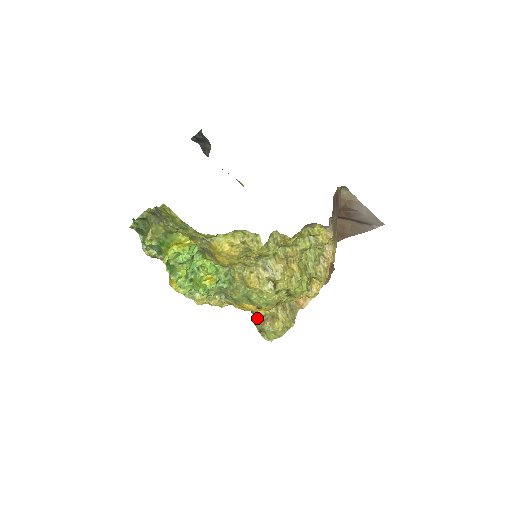
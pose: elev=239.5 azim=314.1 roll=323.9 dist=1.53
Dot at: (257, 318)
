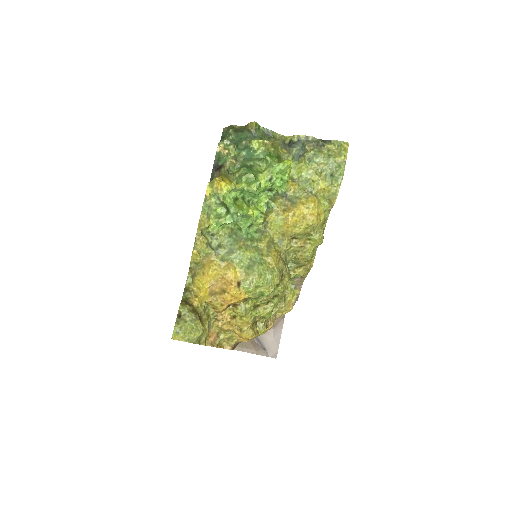
Dot at: (188, 302)
